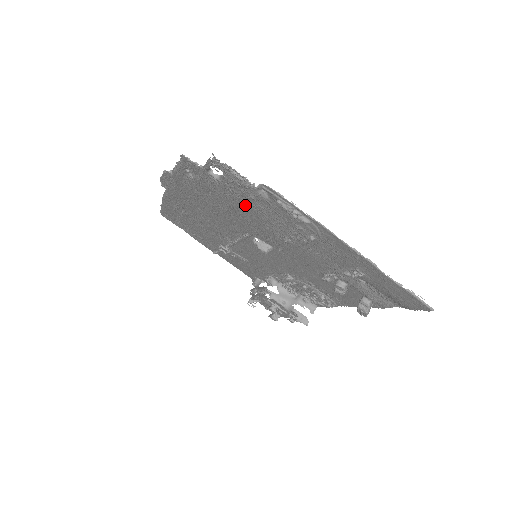
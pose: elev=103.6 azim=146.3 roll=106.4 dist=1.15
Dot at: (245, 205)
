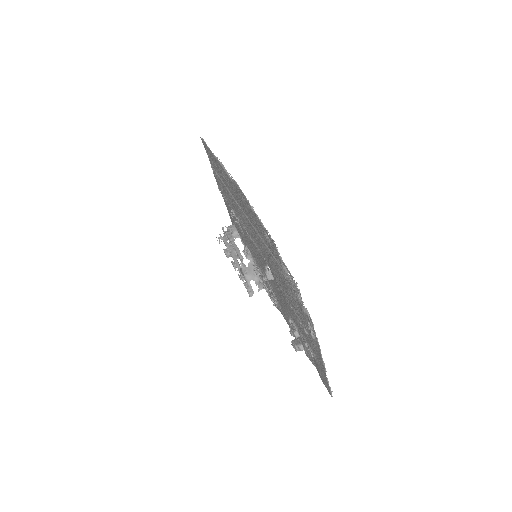
Dot at: (285, 283)
